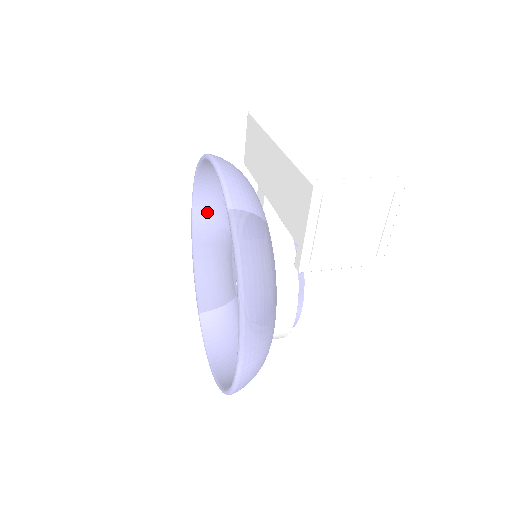
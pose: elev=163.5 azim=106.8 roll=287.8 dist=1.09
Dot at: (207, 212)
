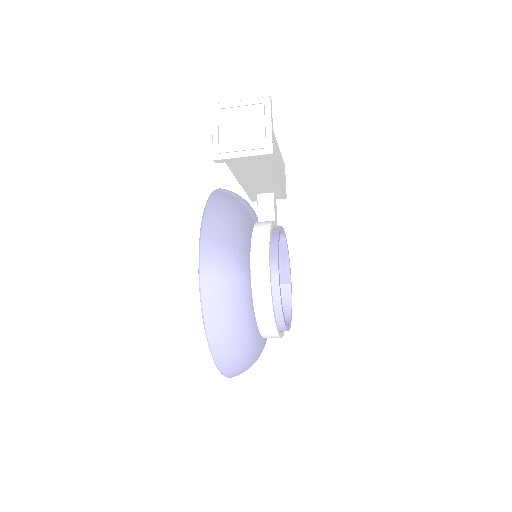
Dot at: occluded
